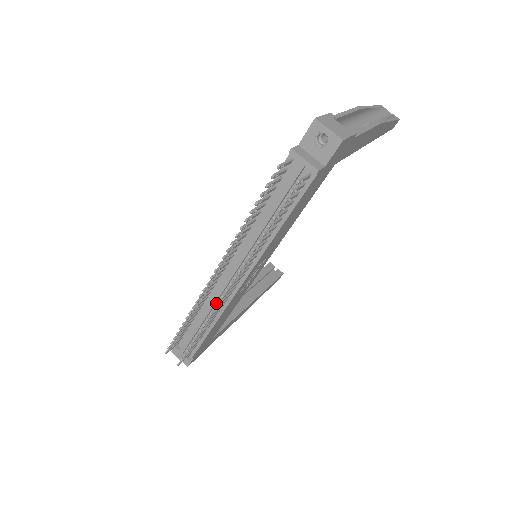
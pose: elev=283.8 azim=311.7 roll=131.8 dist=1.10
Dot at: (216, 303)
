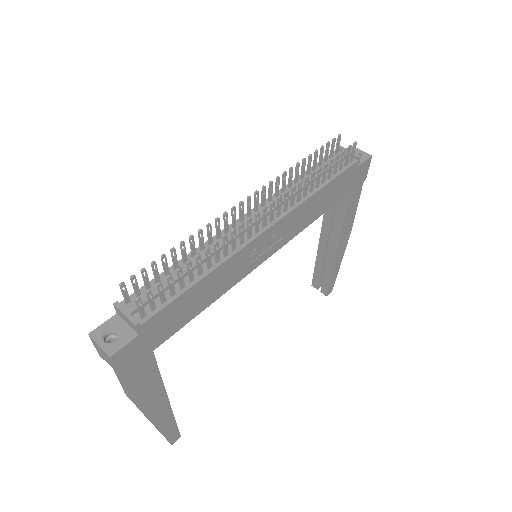
Dot at: occluded
